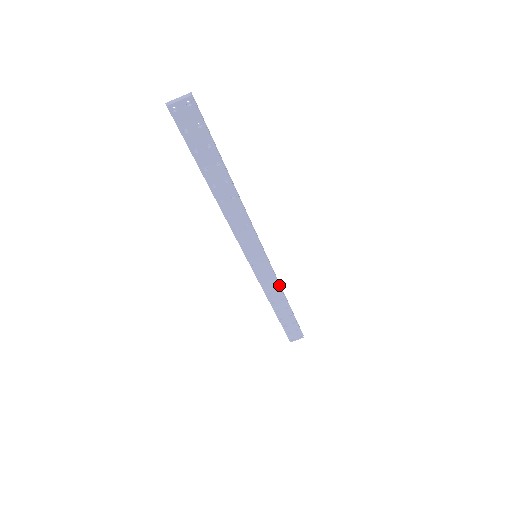
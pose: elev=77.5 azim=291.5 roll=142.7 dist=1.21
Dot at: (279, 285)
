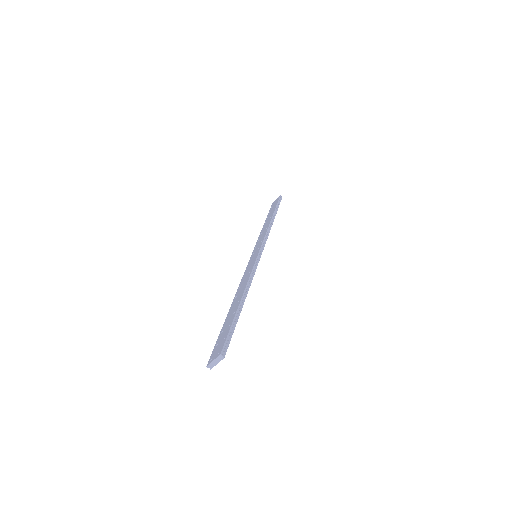
Dot at: (269, 232)
